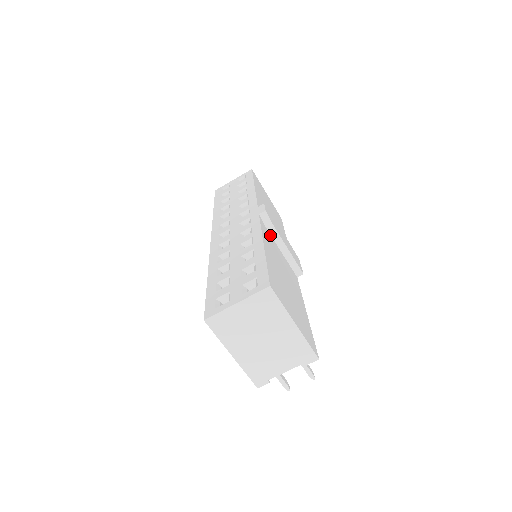
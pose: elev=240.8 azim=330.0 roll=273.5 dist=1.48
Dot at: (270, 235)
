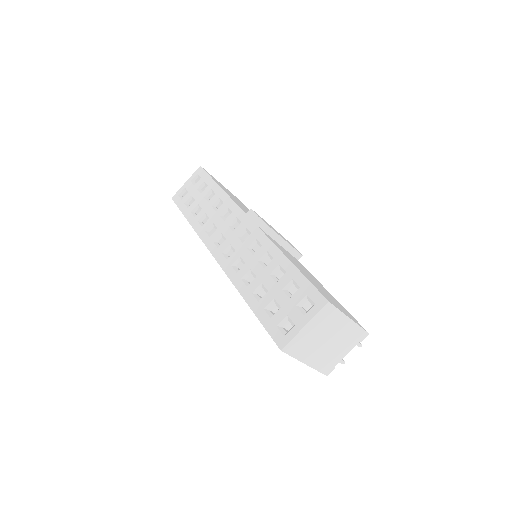
Dot at: (270, 237)
